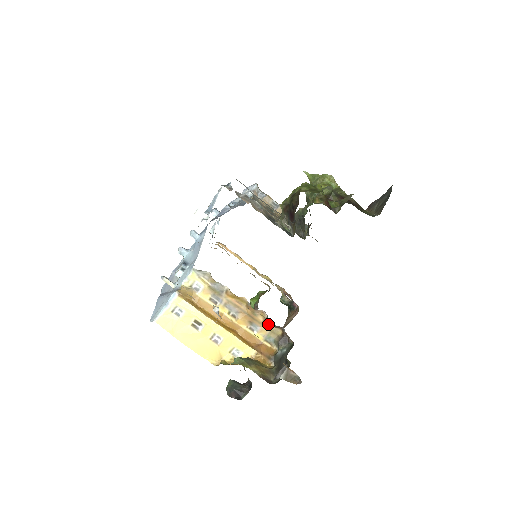
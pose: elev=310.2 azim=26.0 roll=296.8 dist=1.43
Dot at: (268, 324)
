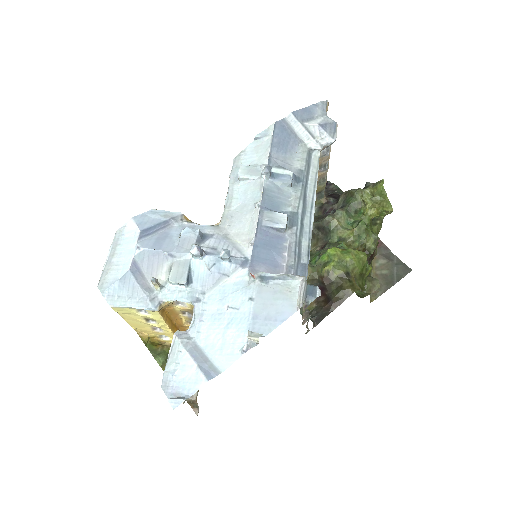
Dot at: occluded
